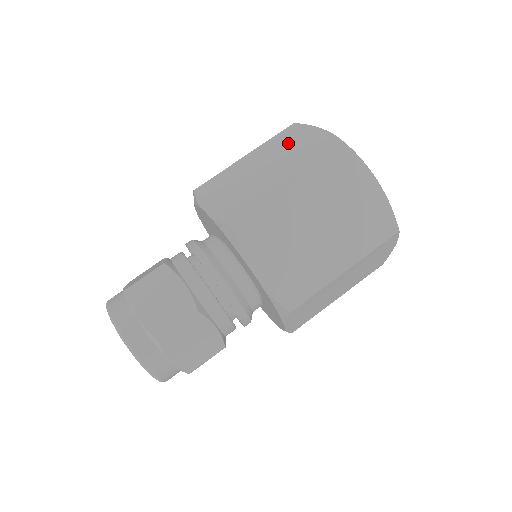
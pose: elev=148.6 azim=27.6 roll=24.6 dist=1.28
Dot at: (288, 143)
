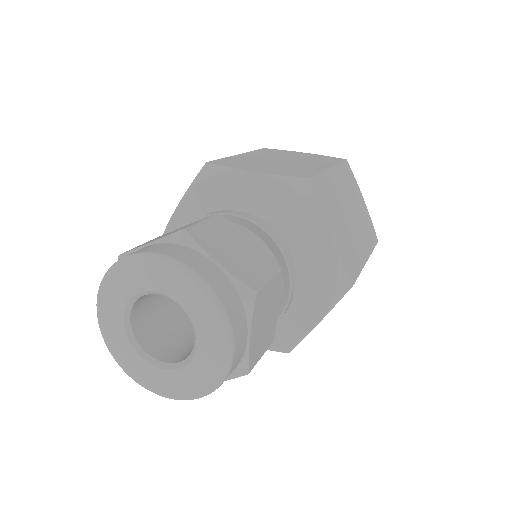
Dot at: (280, 153)
